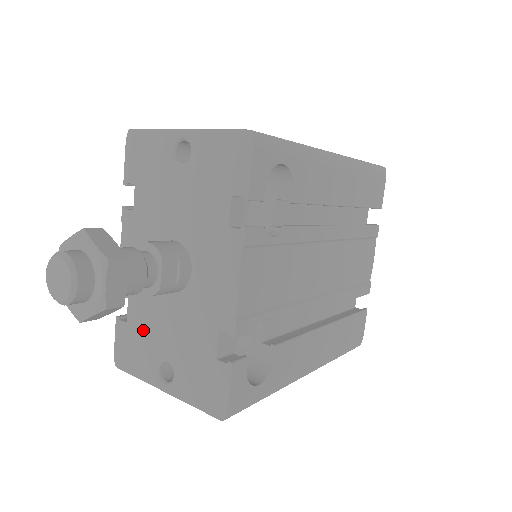
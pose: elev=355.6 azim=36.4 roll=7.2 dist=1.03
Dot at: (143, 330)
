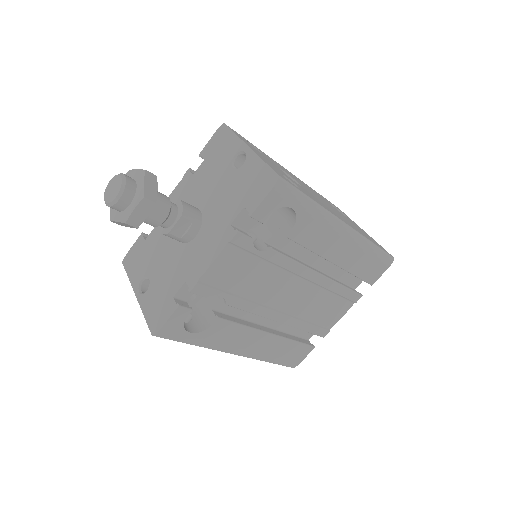
Dot at: (150, 251)
